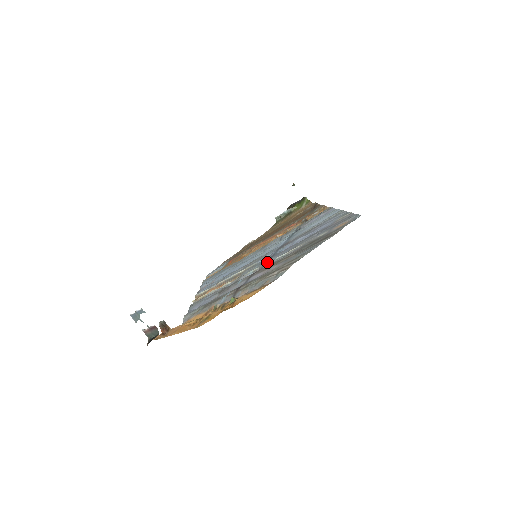
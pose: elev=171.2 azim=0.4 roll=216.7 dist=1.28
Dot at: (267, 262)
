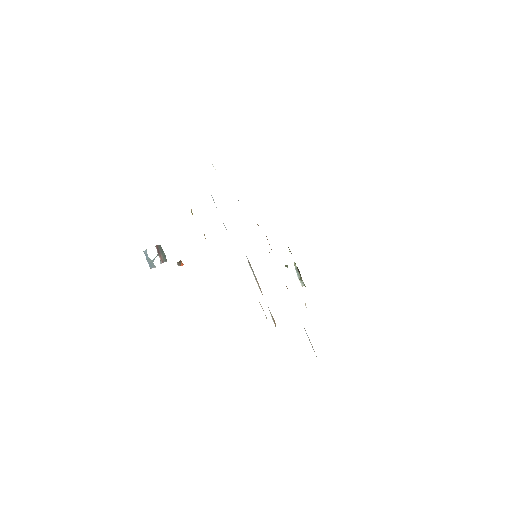
Dot at: occluded
